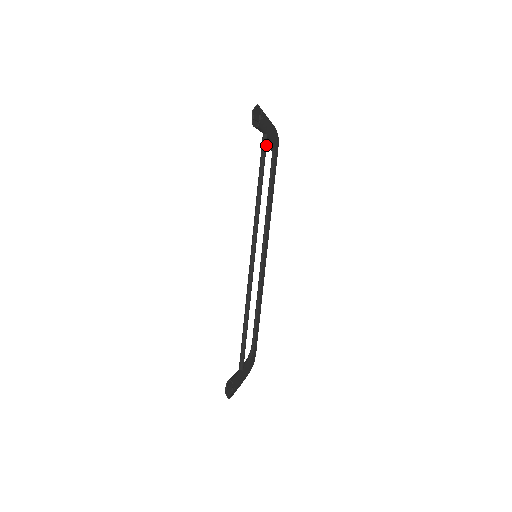
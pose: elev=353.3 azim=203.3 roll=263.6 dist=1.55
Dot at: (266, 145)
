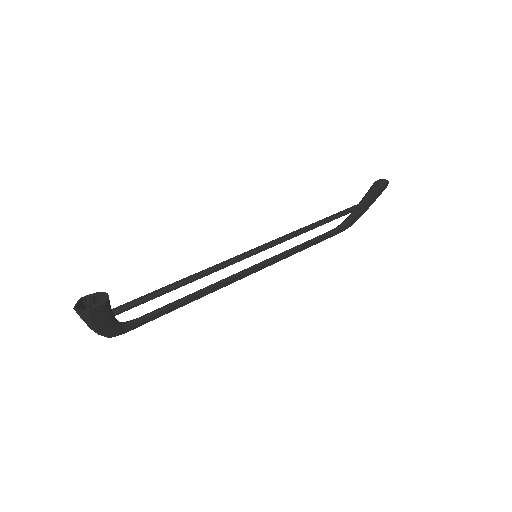
Dot at: occluded
